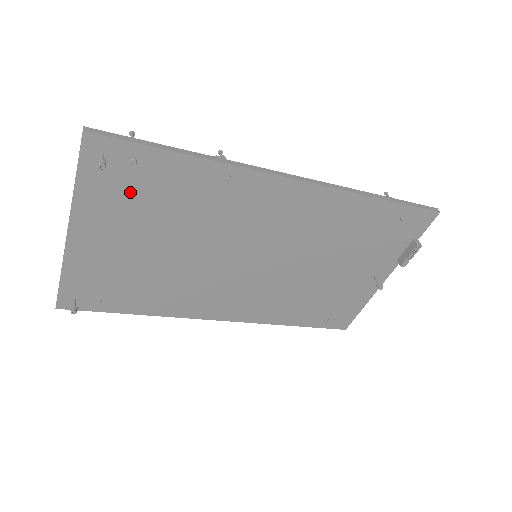
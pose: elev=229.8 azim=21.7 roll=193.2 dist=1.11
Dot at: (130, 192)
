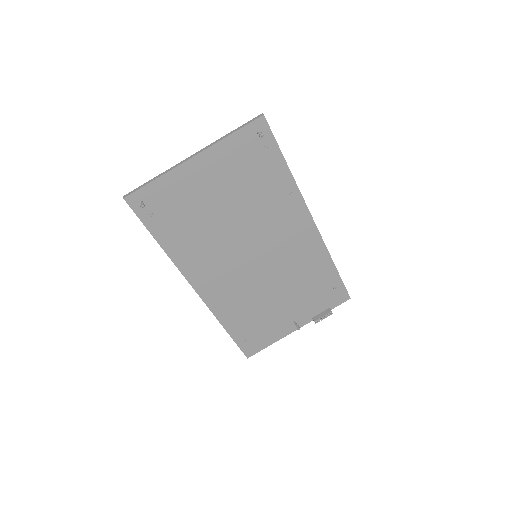
Dot at: (247, 162)
